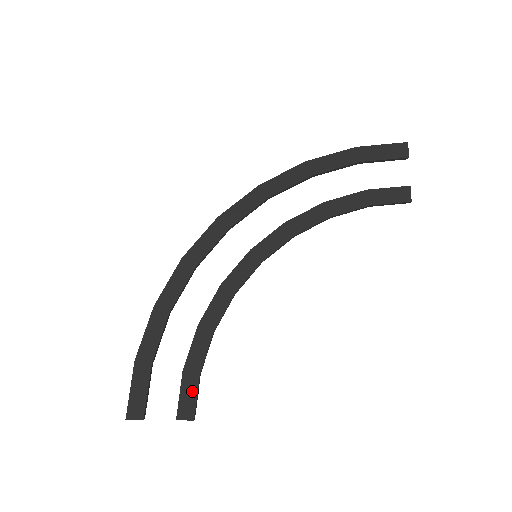
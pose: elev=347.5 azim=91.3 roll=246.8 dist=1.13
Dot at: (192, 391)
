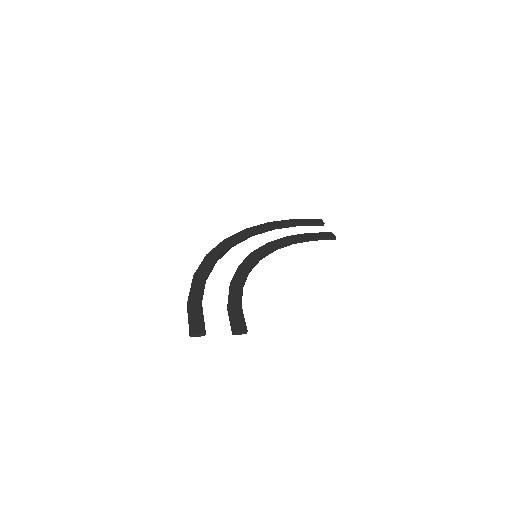
Dot at: (239, 315)
